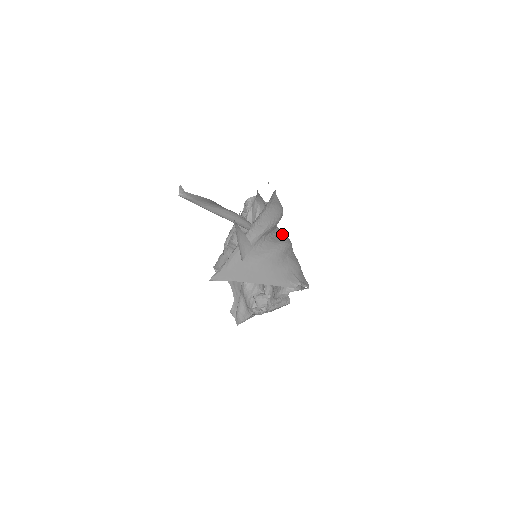
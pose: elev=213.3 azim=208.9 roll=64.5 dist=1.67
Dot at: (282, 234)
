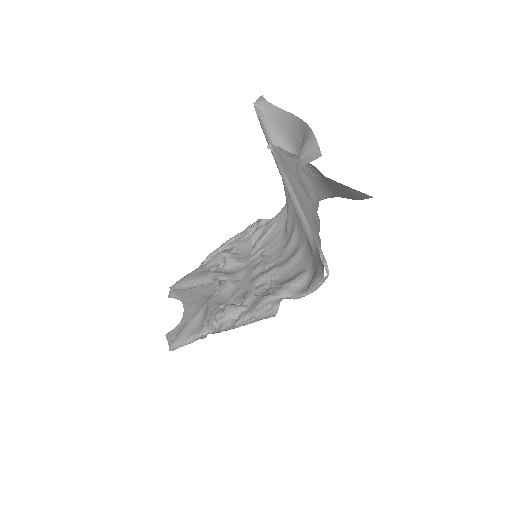
Dot at: occluded
